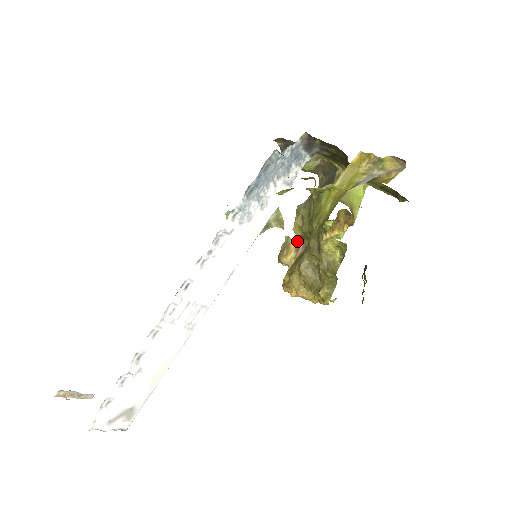
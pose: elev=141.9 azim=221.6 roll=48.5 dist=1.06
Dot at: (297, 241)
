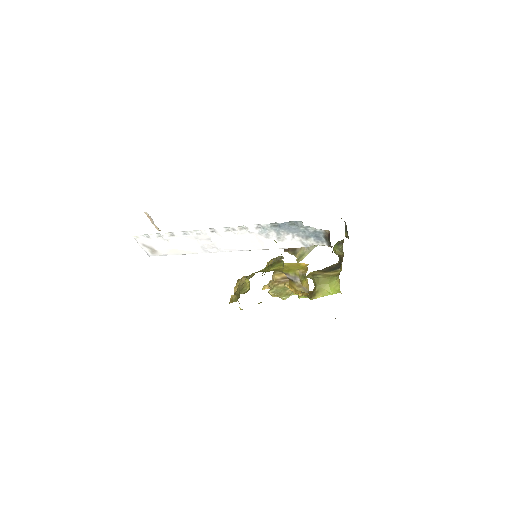
Dot at: occluded
